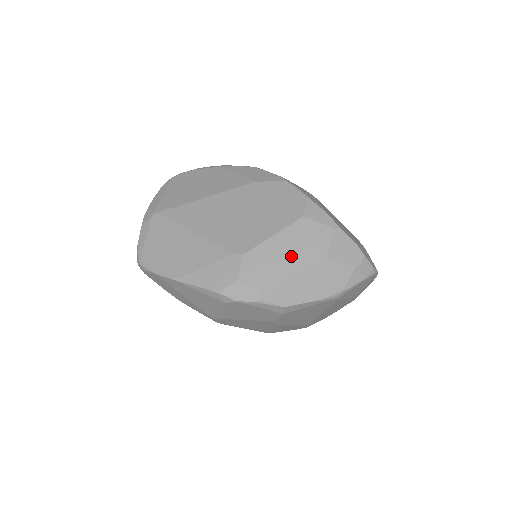
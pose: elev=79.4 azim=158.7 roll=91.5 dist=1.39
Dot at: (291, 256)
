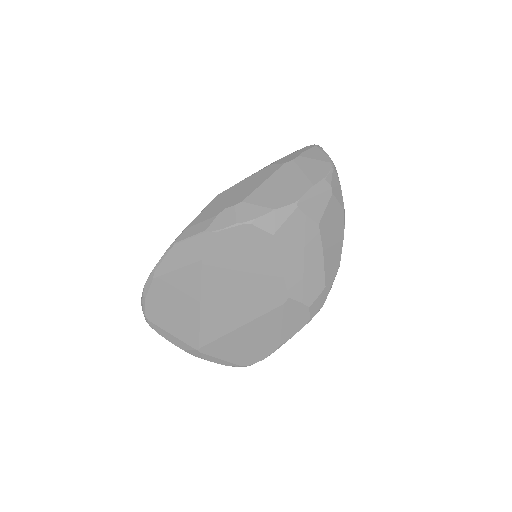
Dot at: (306, 257)
